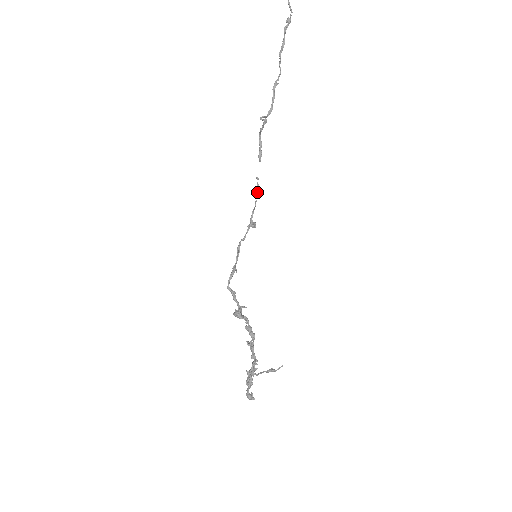
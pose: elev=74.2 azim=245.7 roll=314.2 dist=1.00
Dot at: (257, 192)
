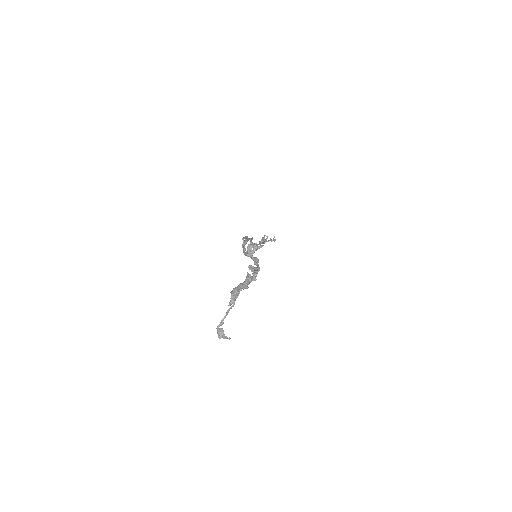
Dot at: (264, 242)
